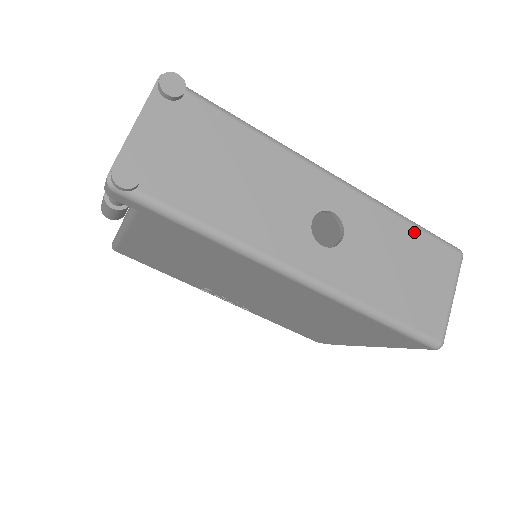
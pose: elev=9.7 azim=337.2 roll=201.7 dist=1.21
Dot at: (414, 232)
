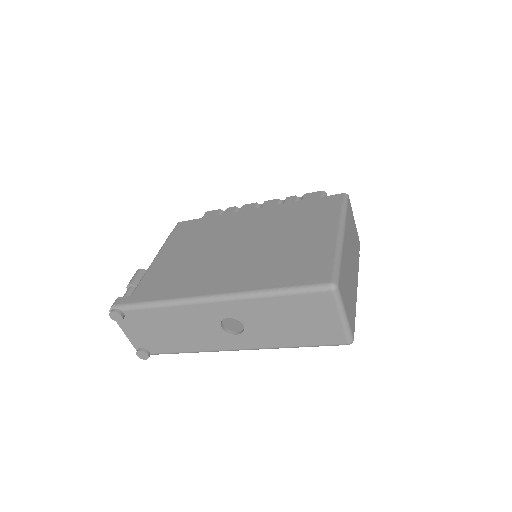
Dot at: (284, 299)
